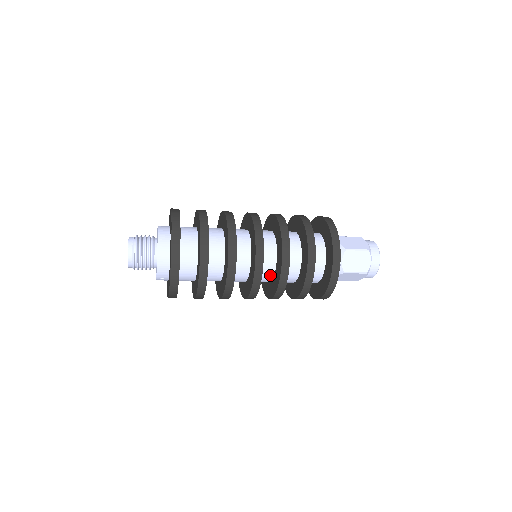
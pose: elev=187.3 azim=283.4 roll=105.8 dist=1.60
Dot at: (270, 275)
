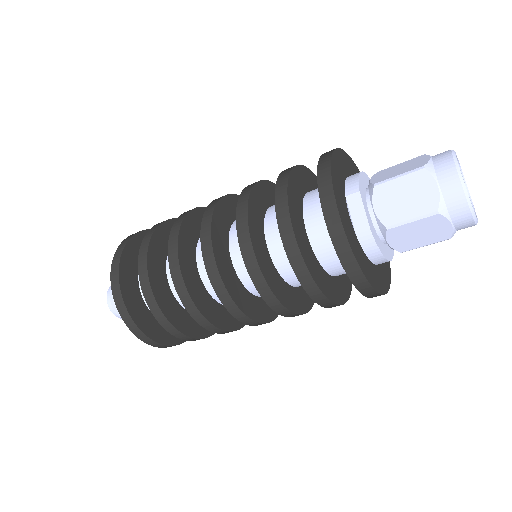
Dot at: occluded
